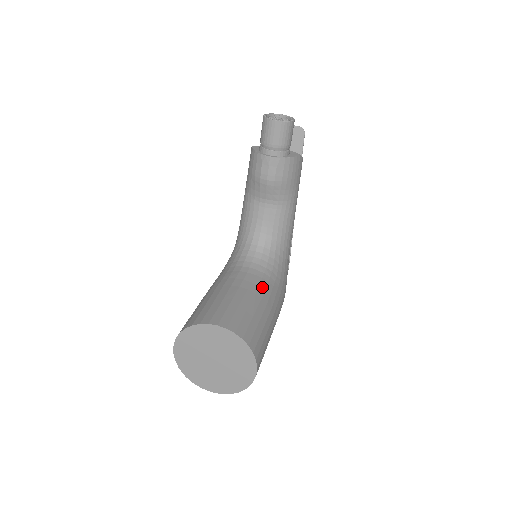
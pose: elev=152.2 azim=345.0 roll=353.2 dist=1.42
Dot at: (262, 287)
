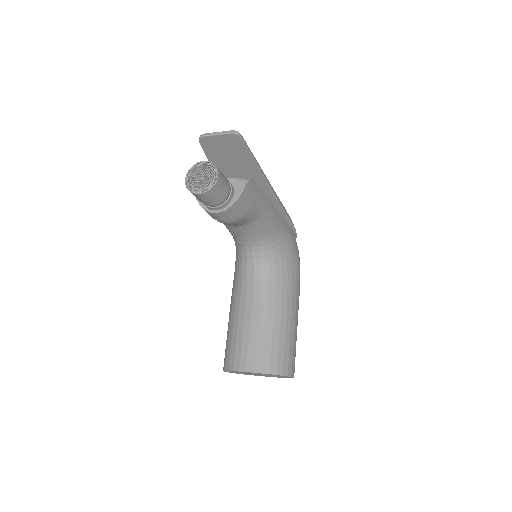
Dot at: (271, 297)
